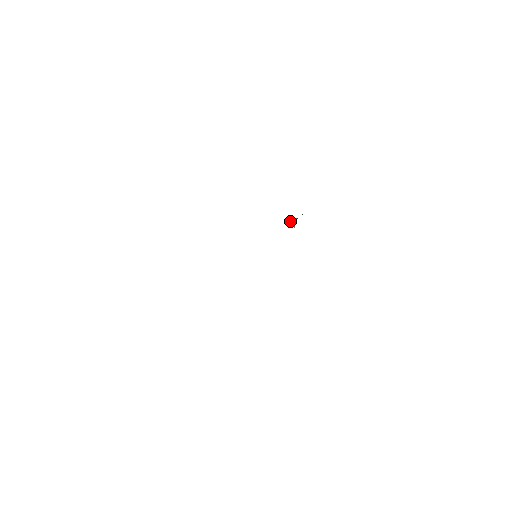
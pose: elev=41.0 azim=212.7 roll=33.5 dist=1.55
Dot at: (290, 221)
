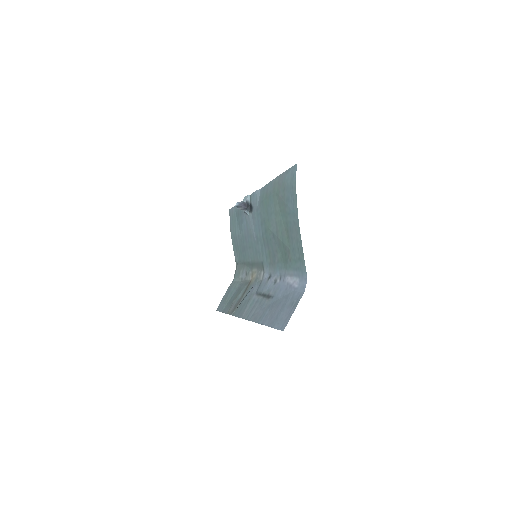
Dot at: (239, 207)
